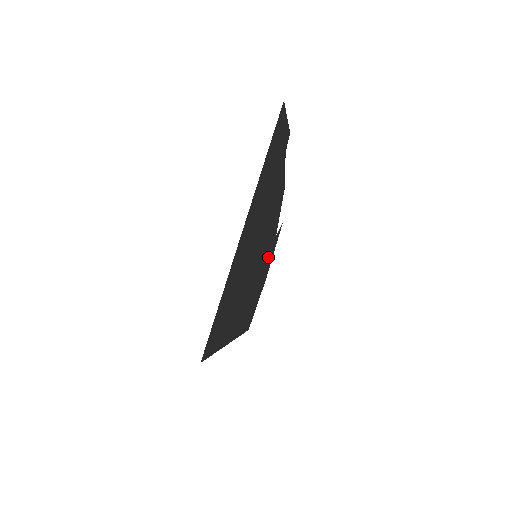
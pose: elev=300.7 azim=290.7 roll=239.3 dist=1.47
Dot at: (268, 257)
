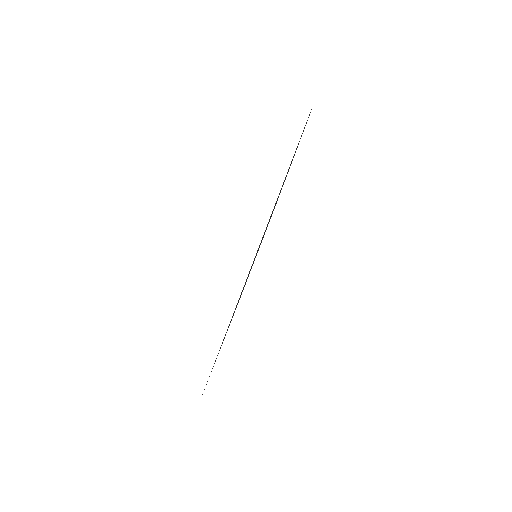
Dot at: occluded
